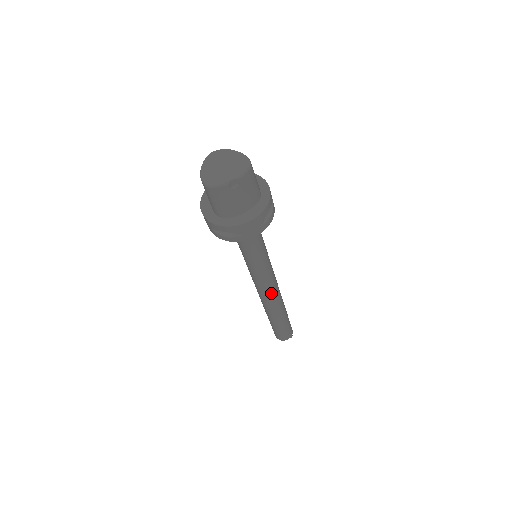
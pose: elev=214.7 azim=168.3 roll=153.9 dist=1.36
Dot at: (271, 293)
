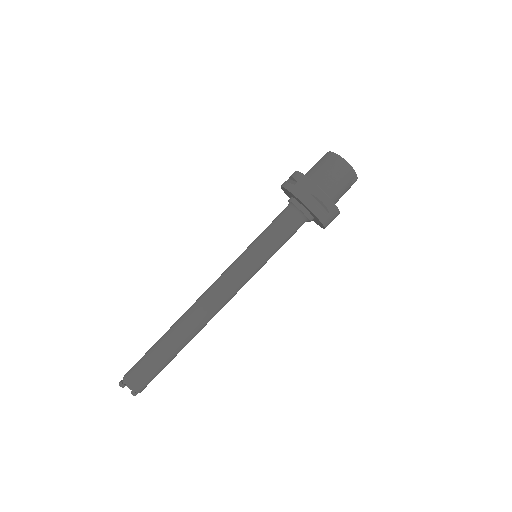
Dot at: (223, 305)
